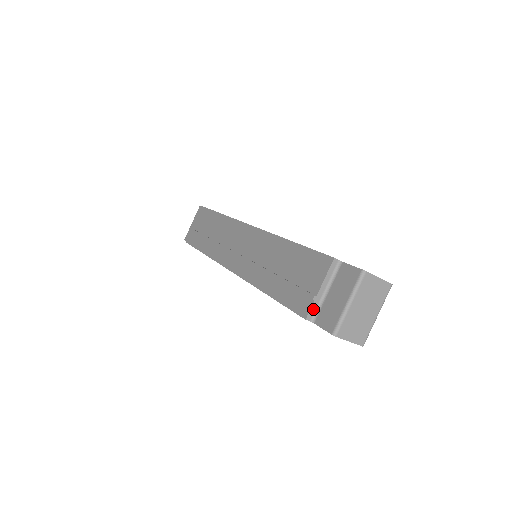
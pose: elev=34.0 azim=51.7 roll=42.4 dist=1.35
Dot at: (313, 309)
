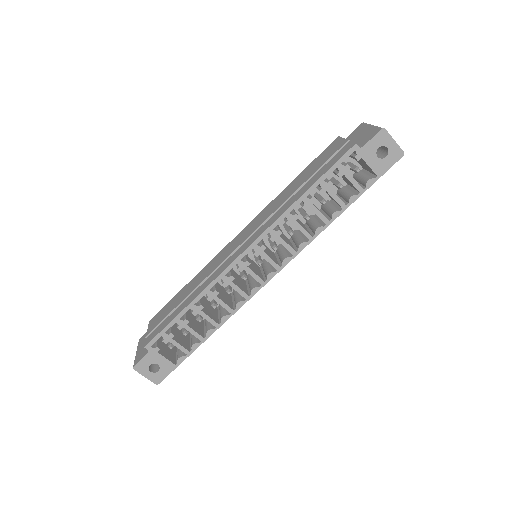
Dot at: occluded
